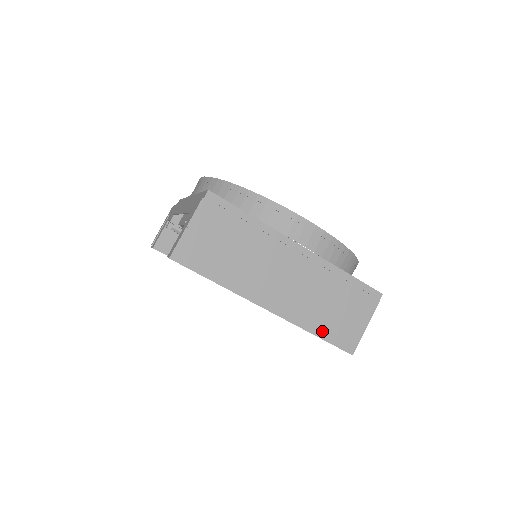
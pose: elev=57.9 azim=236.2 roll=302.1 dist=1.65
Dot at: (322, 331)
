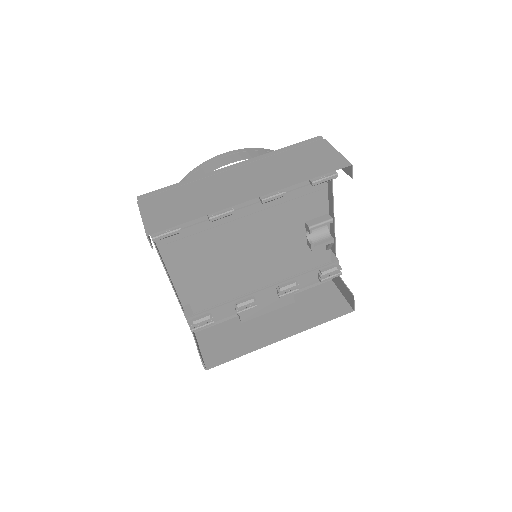
Dot at: (309, 175)
